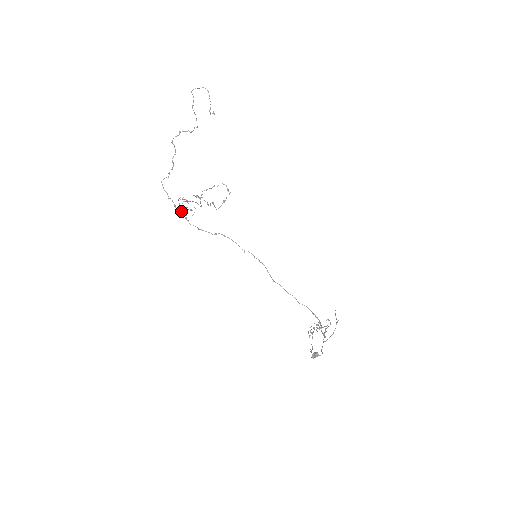
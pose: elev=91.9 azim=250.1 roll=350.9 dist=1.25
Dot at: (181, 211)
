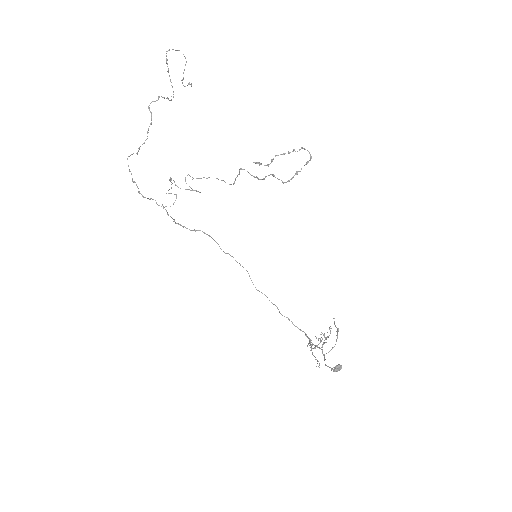
Dot at: (152, 199)
